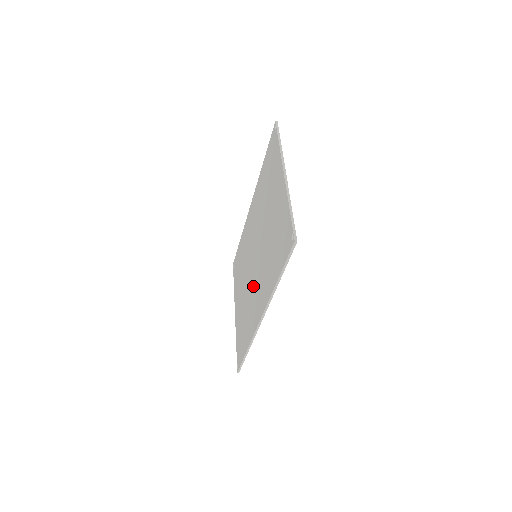
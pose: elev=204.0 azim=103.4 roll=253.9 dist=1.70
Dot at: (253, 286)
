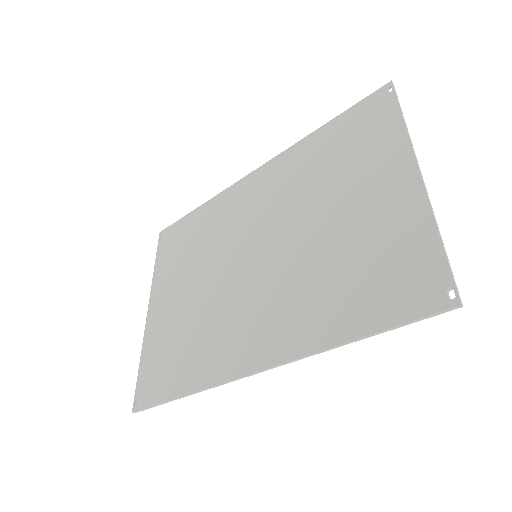
Dot at: (237, 301)
